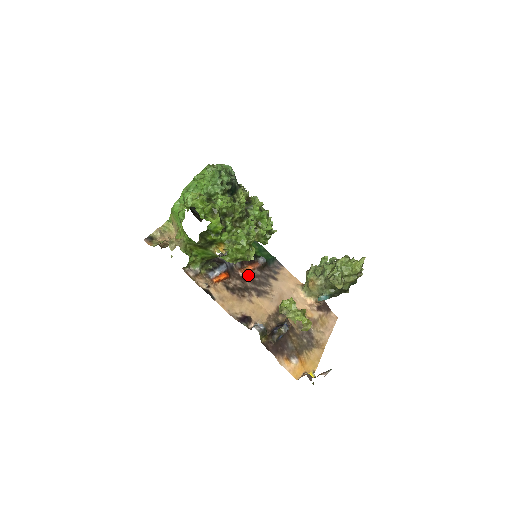
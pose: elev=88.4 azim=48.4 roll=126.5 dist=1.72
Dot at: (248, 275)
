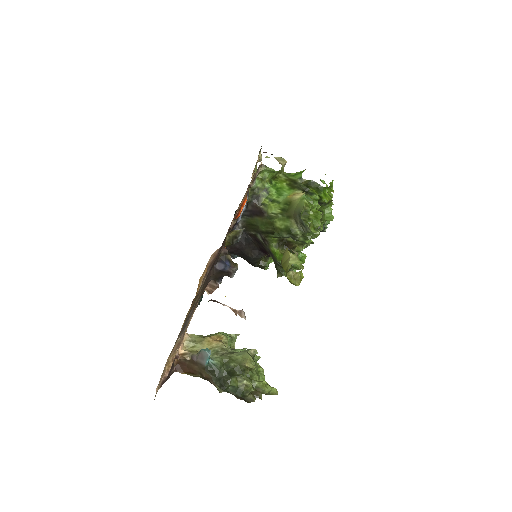
Dot at: occluded
